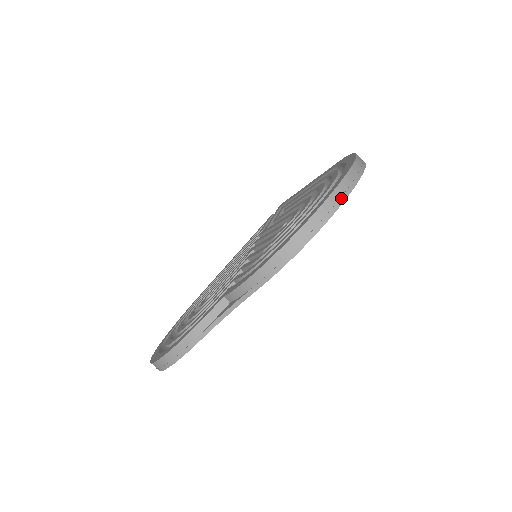
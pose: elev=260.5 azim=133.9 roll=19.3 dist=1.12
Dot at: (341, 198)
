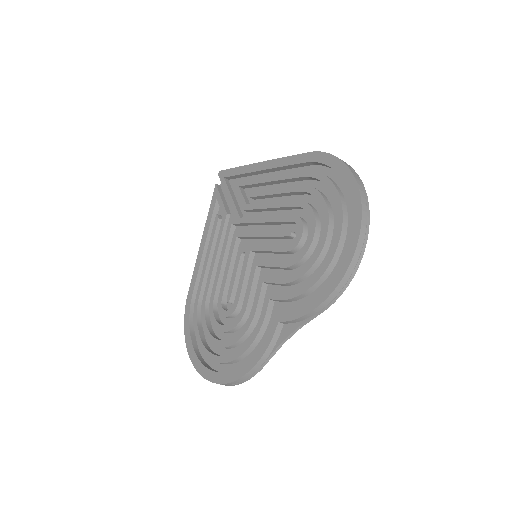
Dot at: (367, 226)
